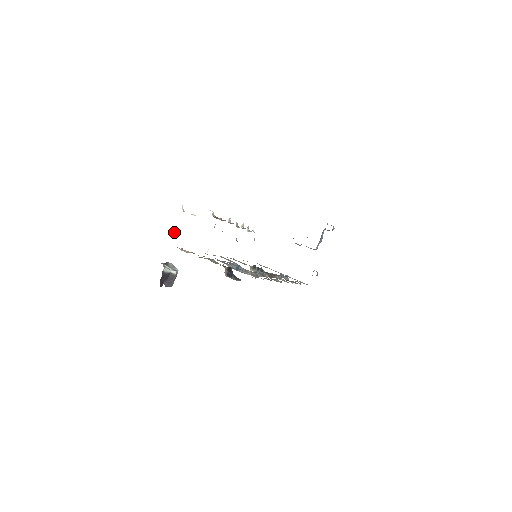
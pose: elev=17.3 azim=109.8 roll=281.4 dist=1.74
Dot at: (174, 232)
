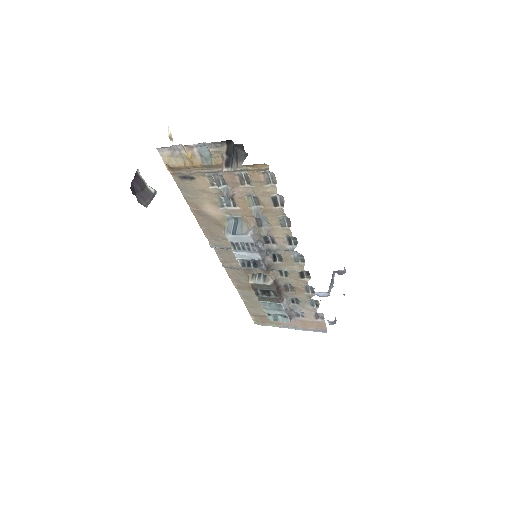
Dot at: occluded
